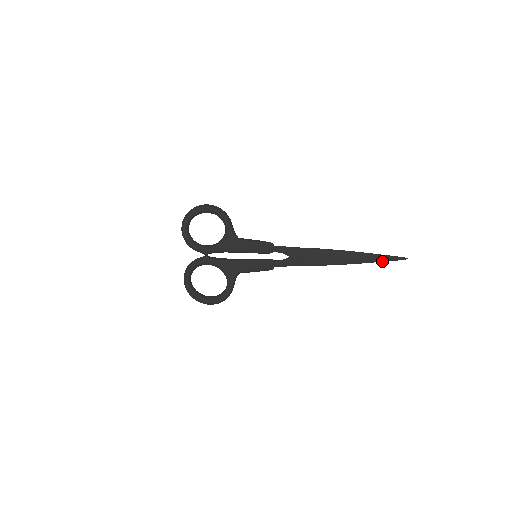
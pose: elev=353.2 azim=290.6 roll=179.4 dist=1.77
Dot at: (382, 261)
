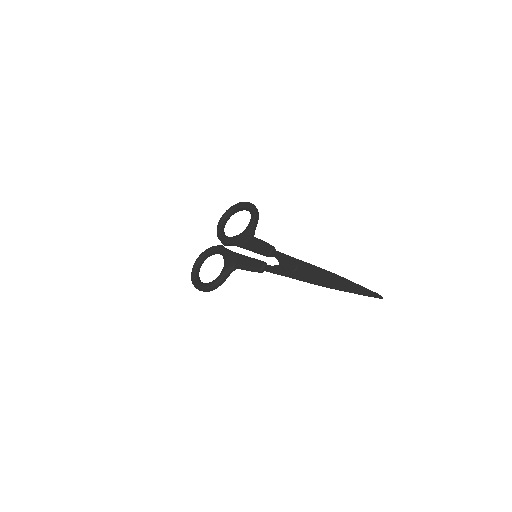
Dot at: (355, 291)
